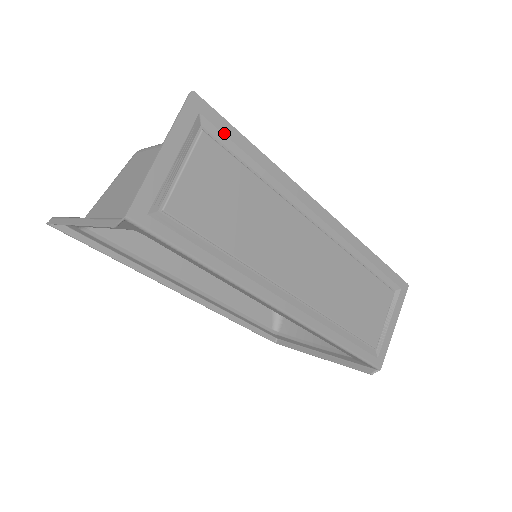
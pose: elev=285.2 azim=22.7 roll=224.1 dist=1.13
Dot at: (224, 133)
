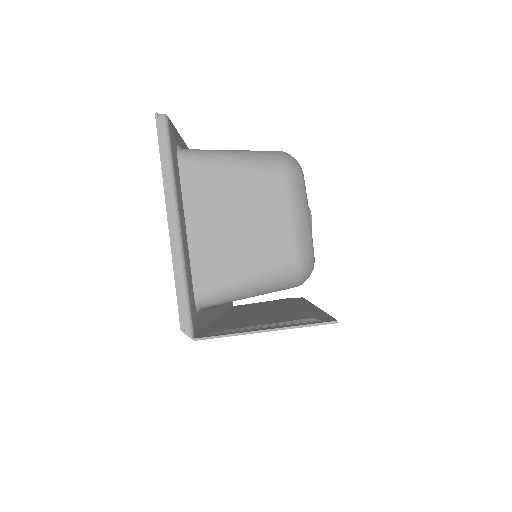
Dot at: occluded
